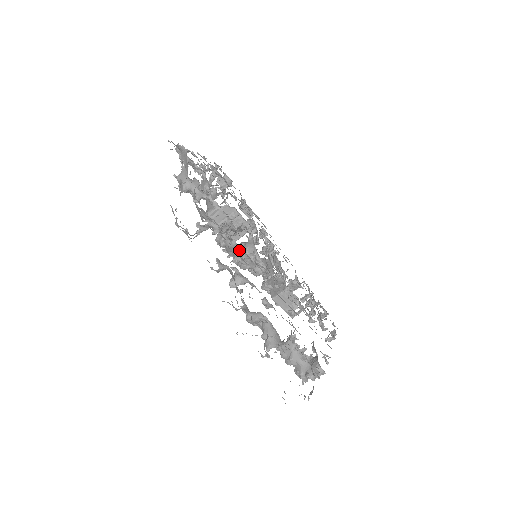
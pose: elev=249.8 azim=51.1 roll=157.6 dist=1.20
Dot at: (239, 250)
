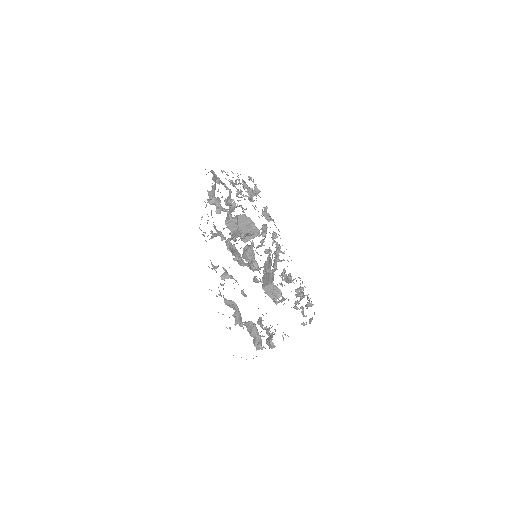
Dot at: (238, 253)
